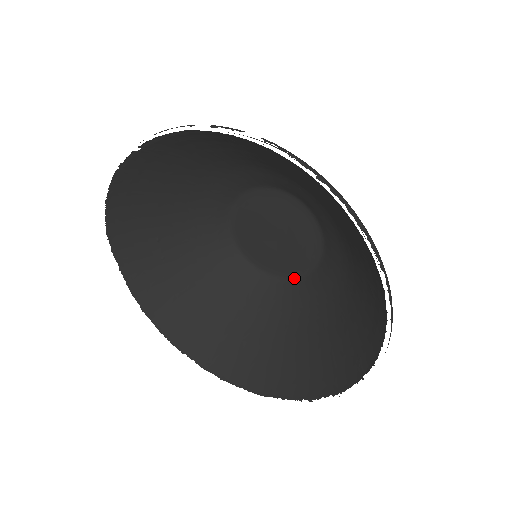
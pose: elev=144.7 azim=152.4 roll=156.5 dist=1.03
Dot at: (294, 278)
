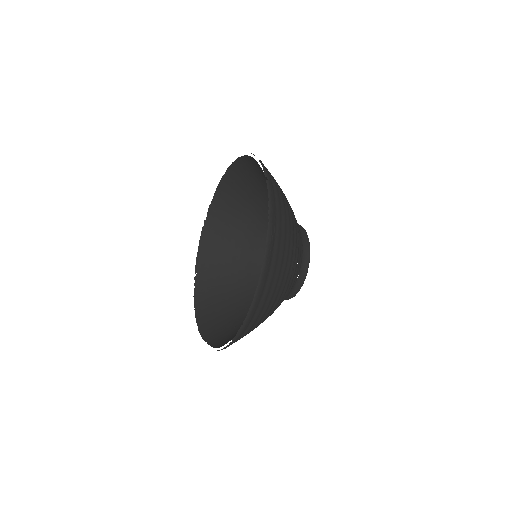
Dot at: occluded
